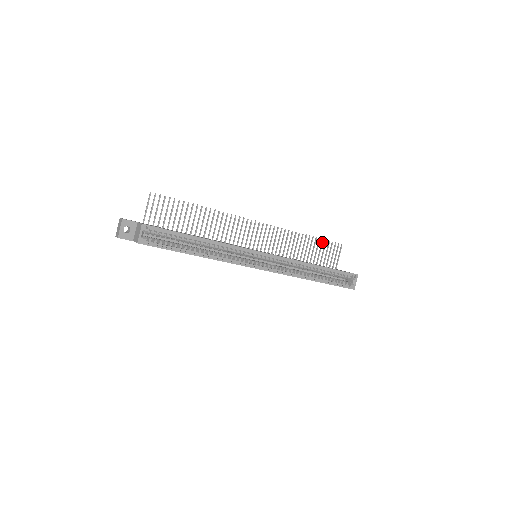
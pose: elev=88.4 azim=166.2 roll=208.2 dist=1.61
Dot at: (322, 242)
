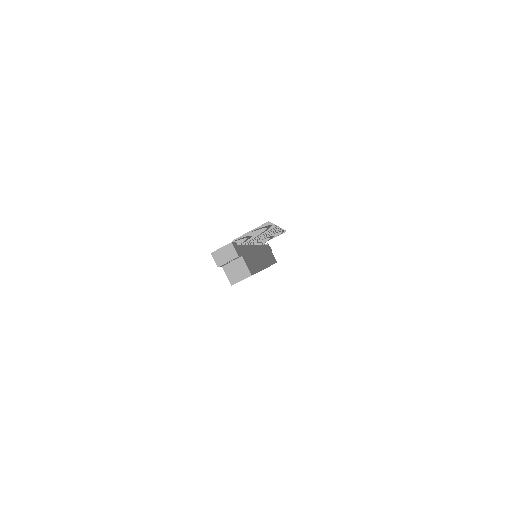
Dot at: occluded
